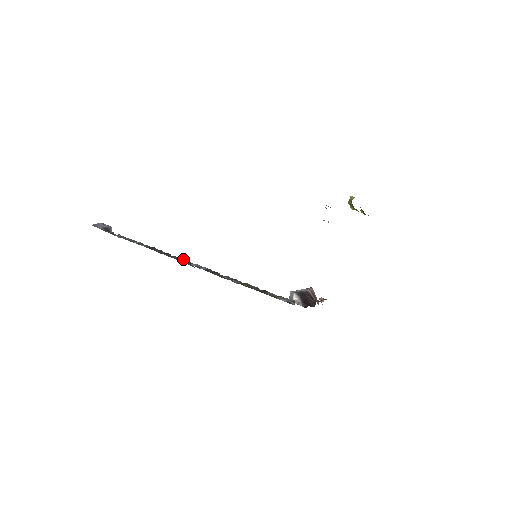
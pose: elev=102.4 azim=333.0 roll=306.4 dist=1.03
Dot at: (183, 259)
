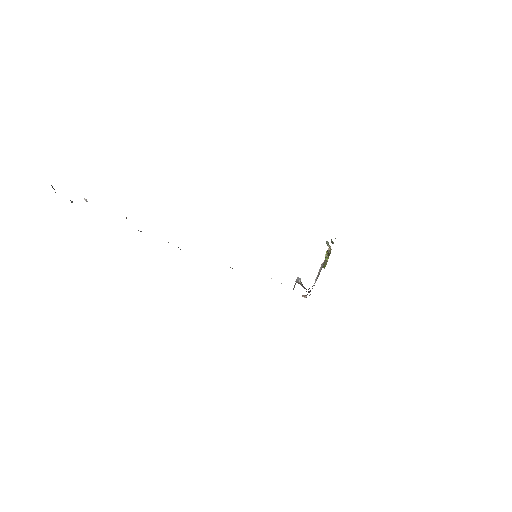
Dot at: occluded
